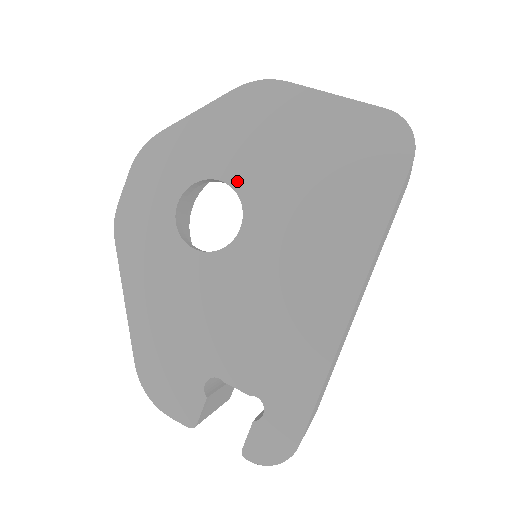
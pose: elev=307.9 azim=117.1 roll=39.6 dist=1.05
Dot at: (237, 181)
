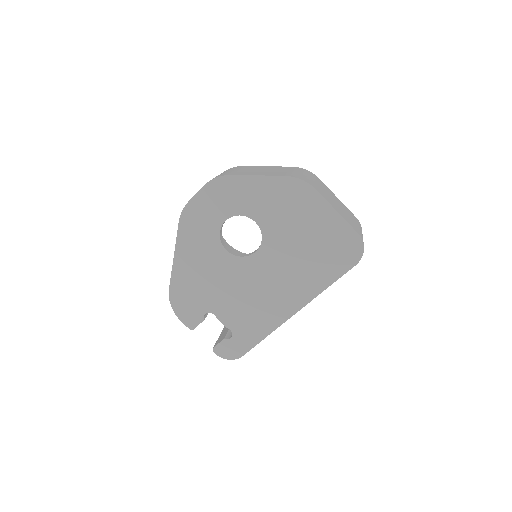
Dot at: (265, 227)
